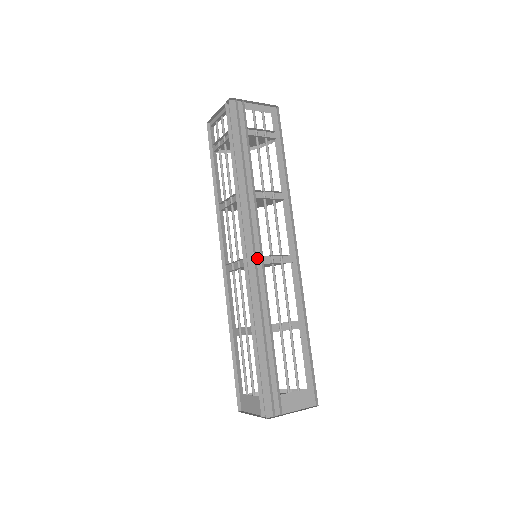
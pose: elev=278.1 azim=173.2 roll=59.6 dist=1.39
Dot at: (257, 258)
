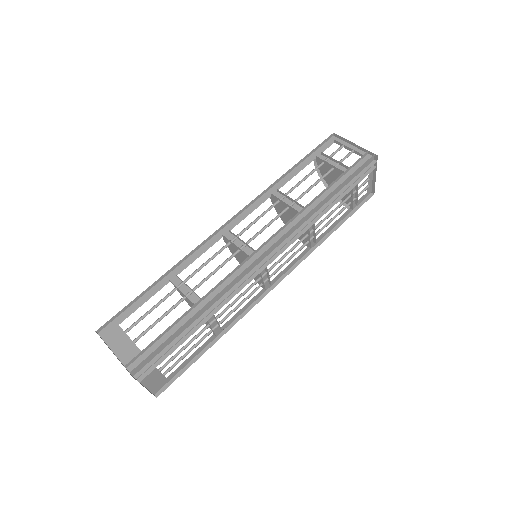
Dot at: (262, 263)
